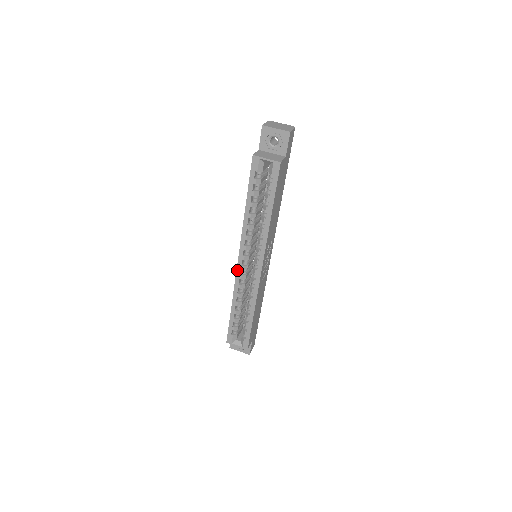
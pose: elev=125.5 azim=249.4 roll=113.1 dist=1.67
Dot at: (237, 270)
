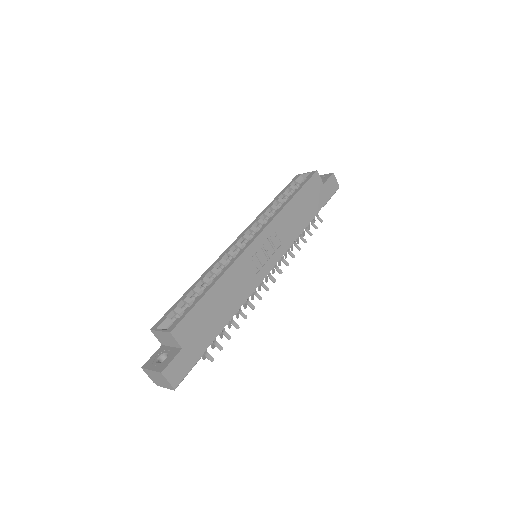
Dot at: (229, 247)
